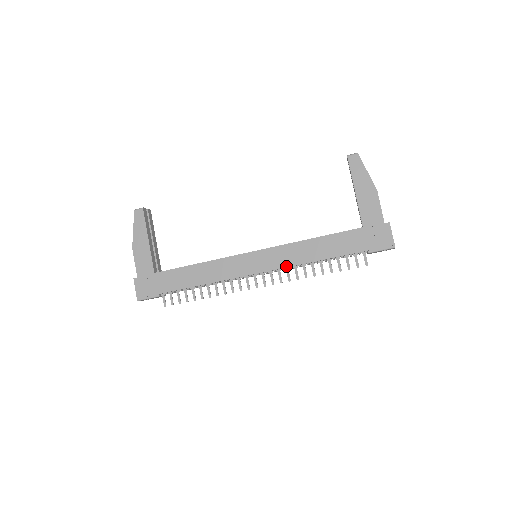
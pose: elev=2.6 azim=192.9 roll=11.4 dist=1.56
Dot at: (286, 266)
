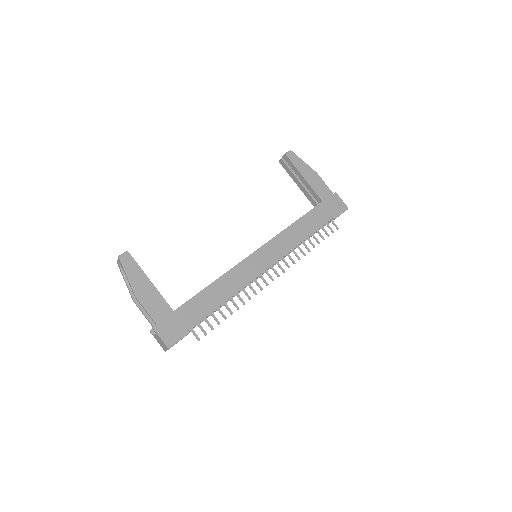
Dot at: (288, 251)
